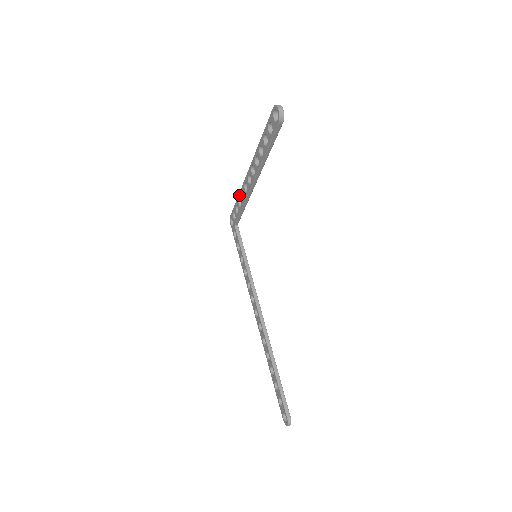
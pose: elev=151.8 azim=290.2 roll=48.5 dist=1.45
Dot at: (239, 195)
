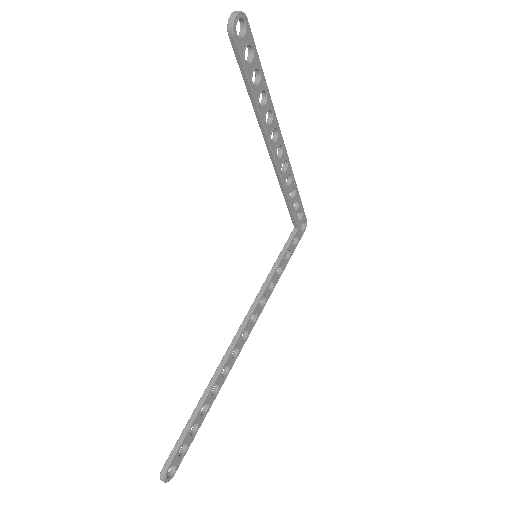
Dot at: occluded
